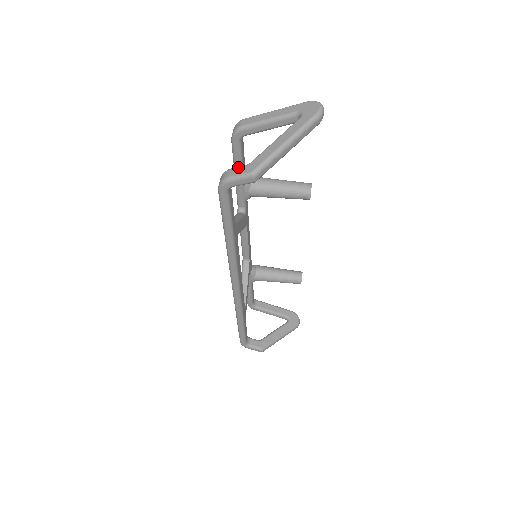
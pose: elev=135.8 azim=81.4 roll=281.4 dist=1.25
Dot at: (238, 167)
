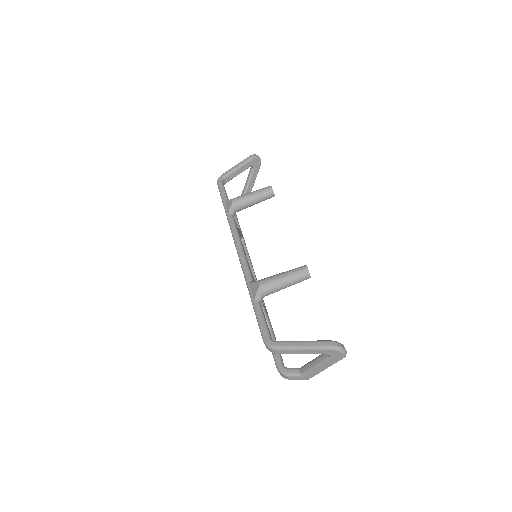
Dot at: (294, 377)
